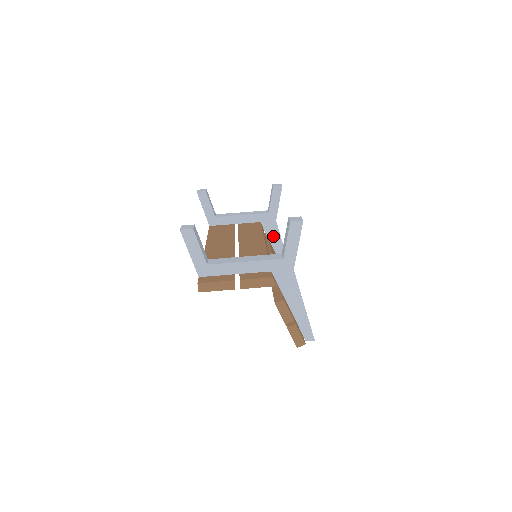
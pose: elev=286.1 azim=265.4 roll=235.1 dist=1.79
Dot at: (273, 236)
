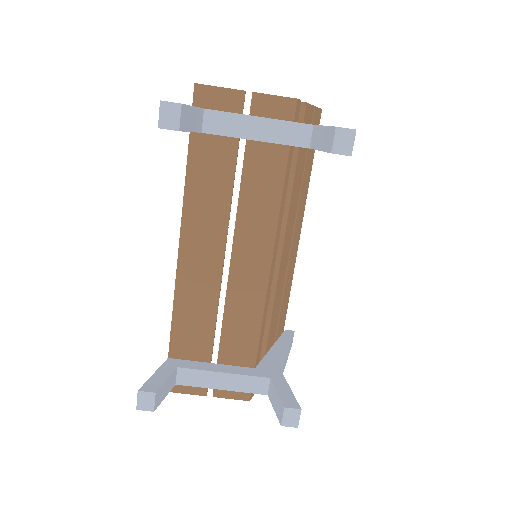
Dot at: occluded
